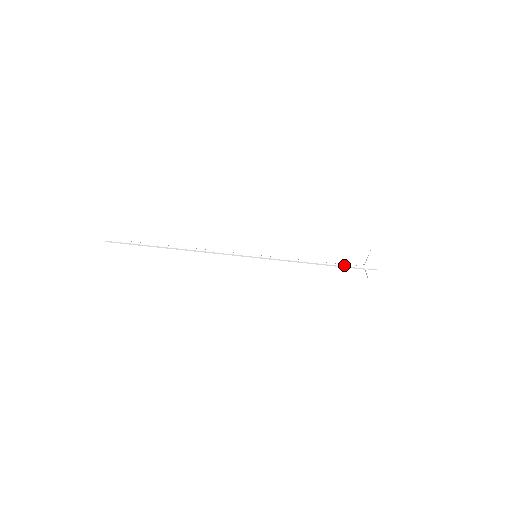
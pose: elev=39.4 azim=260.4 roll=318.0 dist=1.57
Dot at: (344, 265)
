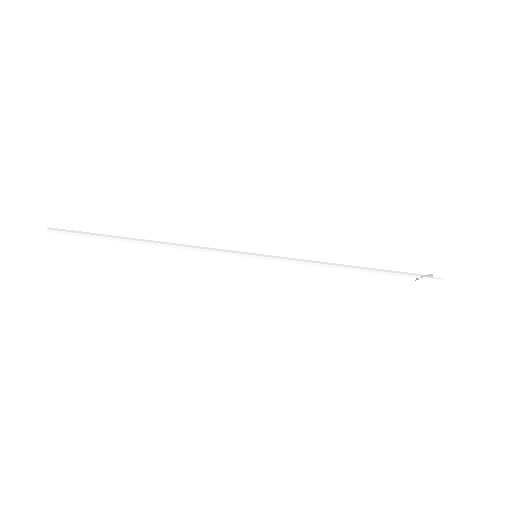
Dot at: (387, 271)
